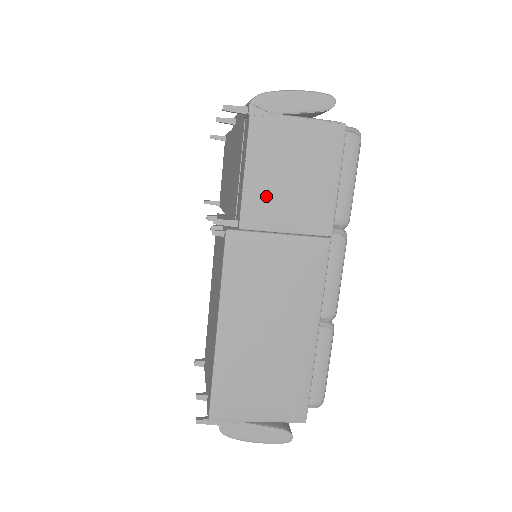
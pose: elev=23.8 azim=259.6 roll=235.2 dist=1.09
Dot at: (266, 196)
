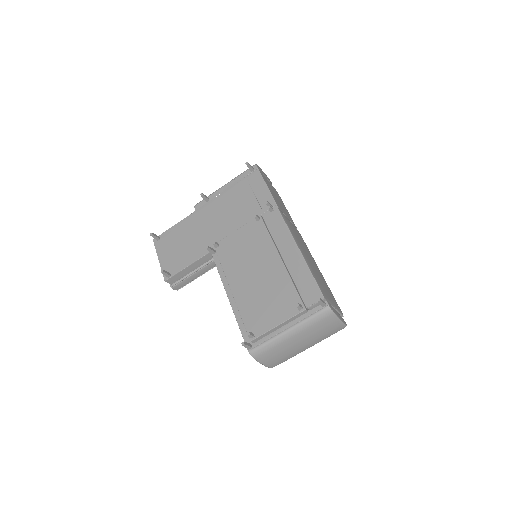
Dot at: (277, 200)
